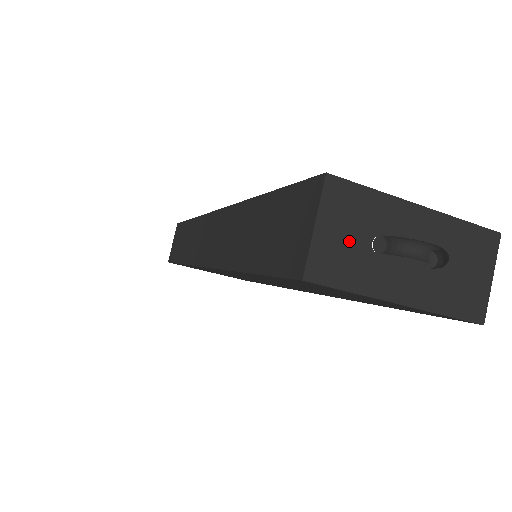
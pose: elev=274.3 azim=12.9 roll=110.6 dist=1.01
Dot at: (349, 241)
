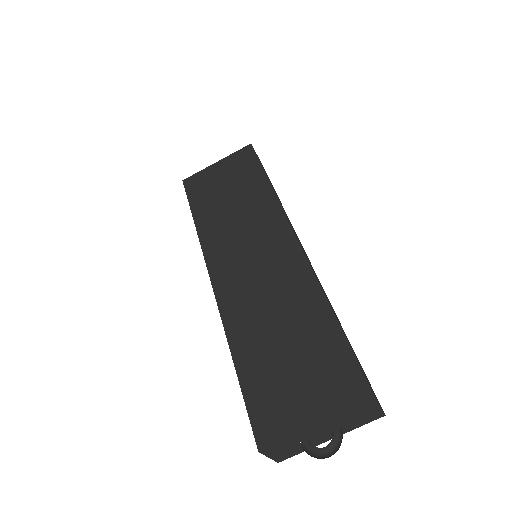
Dot at: (289, 450)
